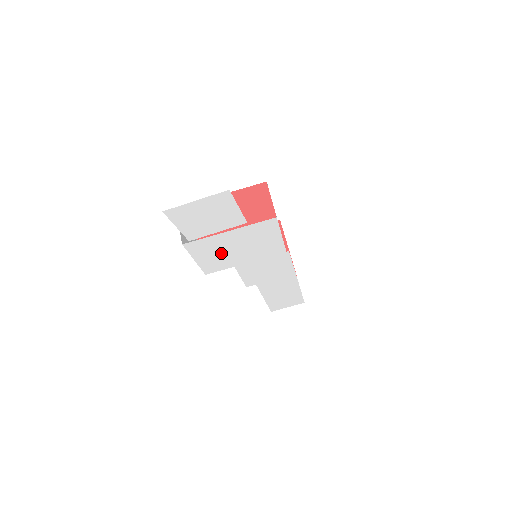
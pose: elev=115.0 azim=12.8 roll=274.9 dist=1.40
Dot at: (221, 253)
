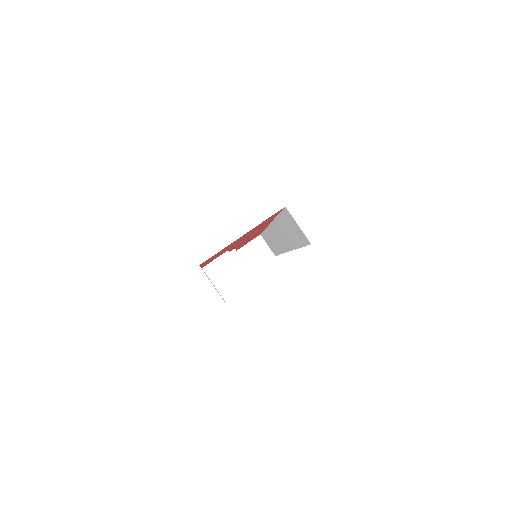
Dot at: occluded
